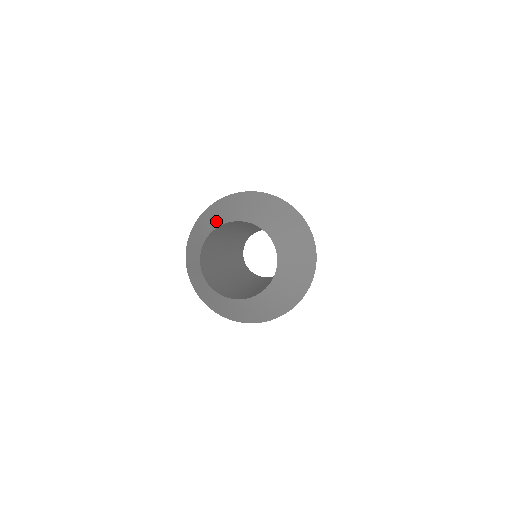
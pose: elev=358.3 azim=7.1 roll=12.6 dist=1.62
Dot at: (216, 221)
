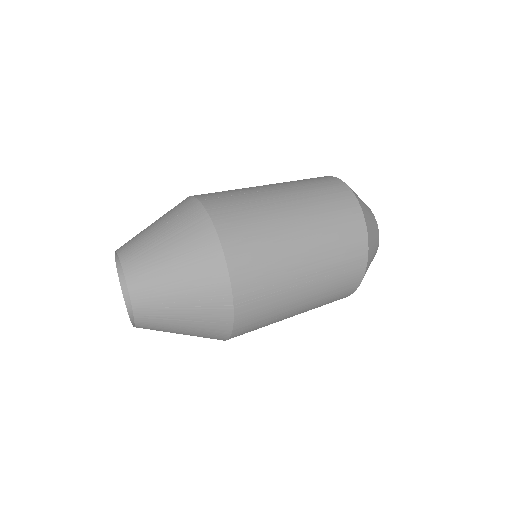
Dot at: (140, 254)
